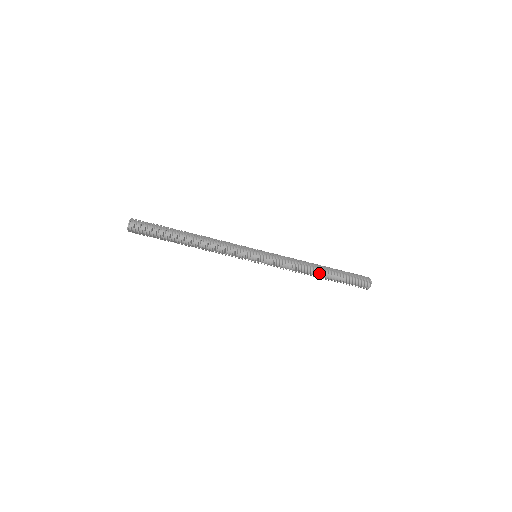
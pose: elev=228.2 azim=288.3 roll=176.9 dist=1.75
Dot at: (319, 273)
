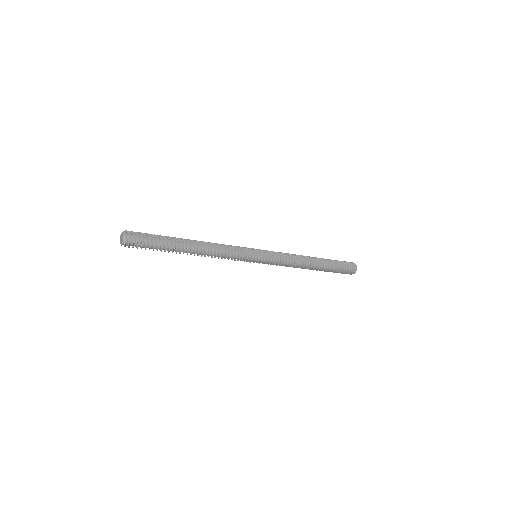
Dot at: (312, 268)
